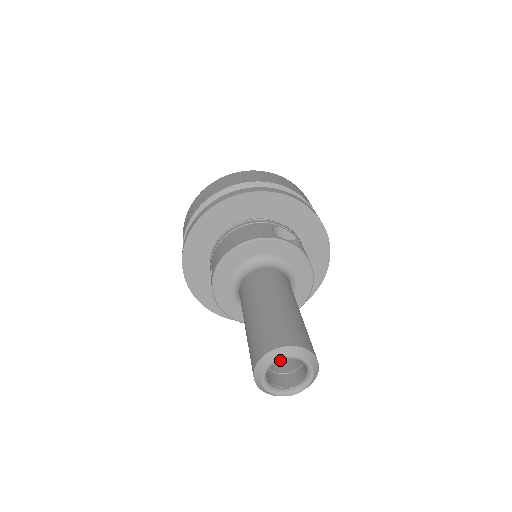
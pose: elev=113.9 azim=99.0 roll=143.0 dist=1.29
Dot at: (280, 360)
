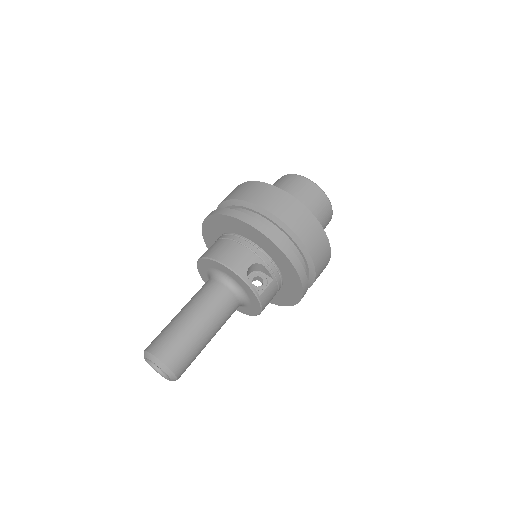
Dot at: (154, 362)
